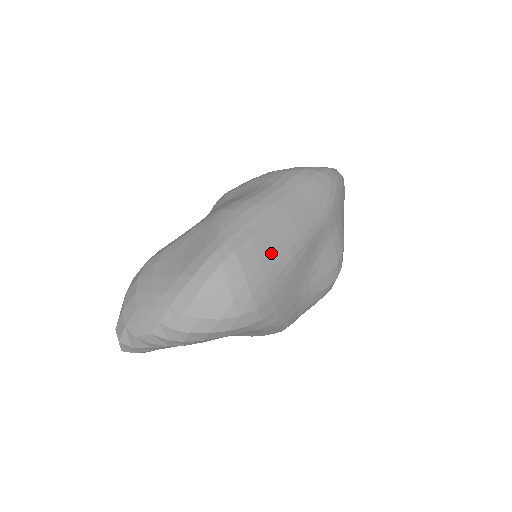
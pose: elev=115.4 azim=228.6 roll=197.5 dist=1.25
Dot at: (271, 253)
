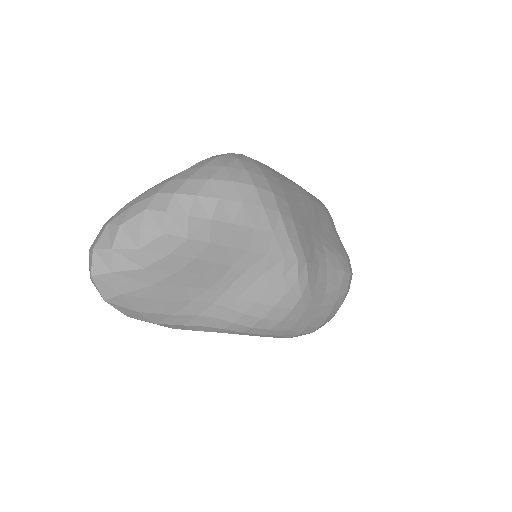
Dot at: (278, 174)
